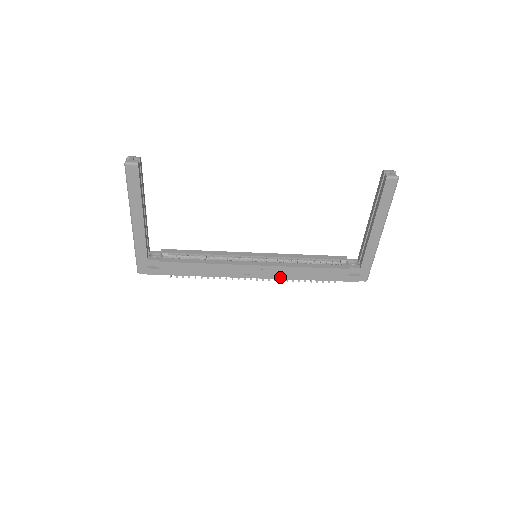
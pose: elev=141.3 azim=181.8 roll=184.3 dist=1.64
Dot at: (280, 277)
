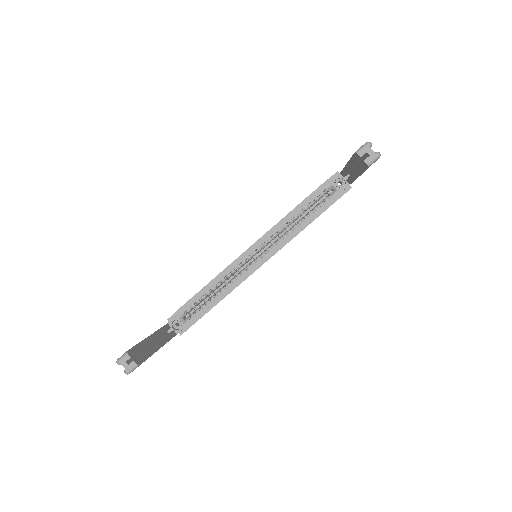
Dot at: occluded
